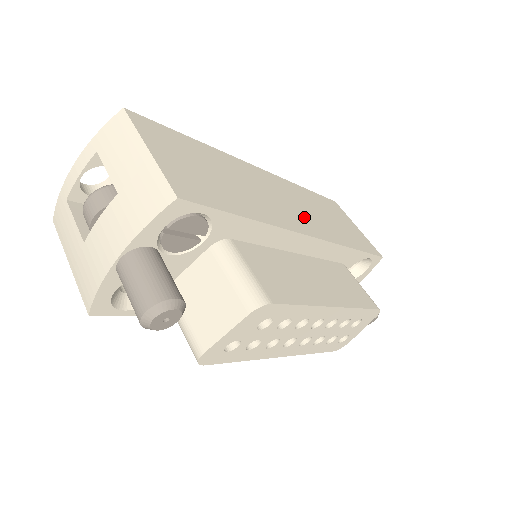
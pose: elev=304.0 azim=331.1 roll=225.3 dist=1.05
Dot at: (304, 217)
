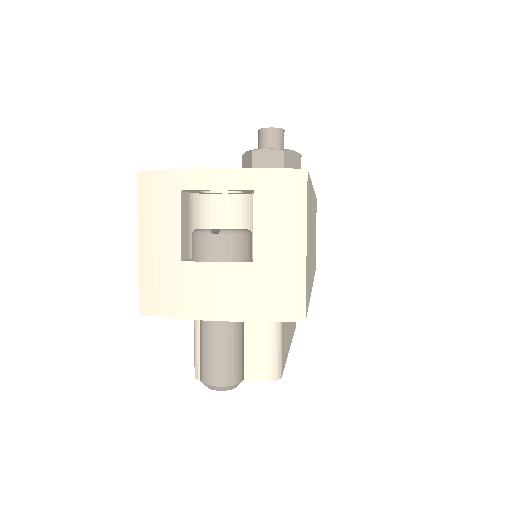
Dot at: occluded
